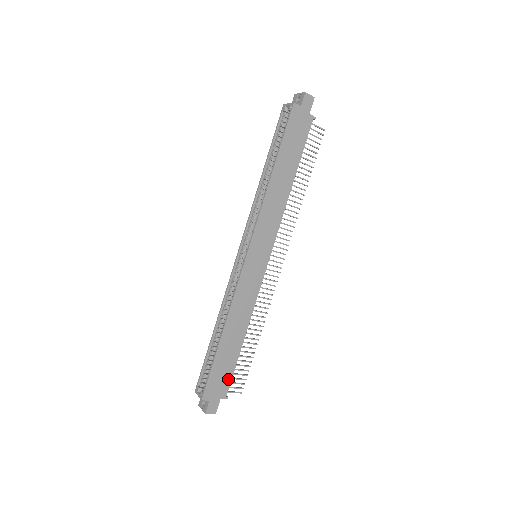
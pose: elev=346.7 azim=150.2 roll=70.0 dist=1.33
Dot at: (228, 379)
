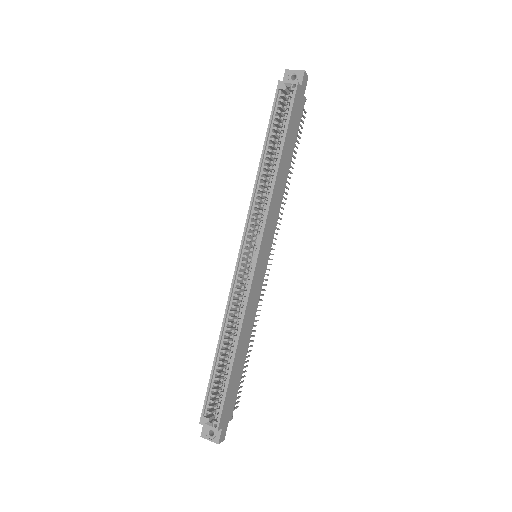
Dot at: (235, 398)
